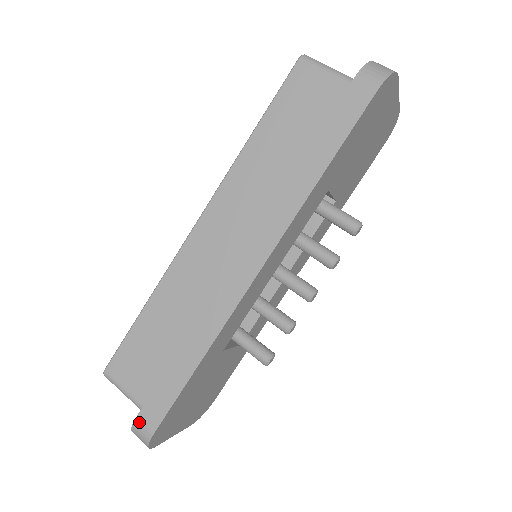
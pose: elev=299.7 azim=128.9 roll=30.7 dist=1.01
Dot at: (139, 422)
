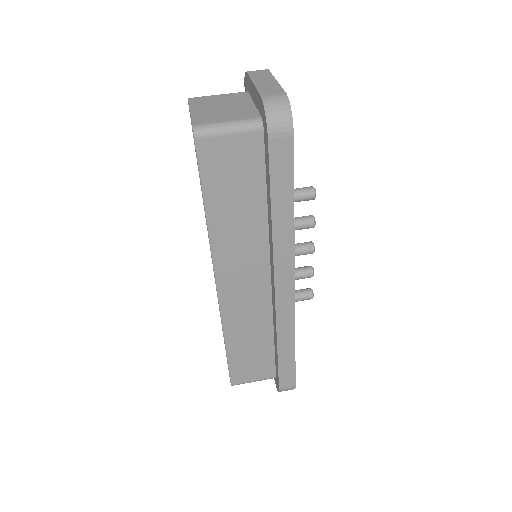
Dot at: (283, 389)
